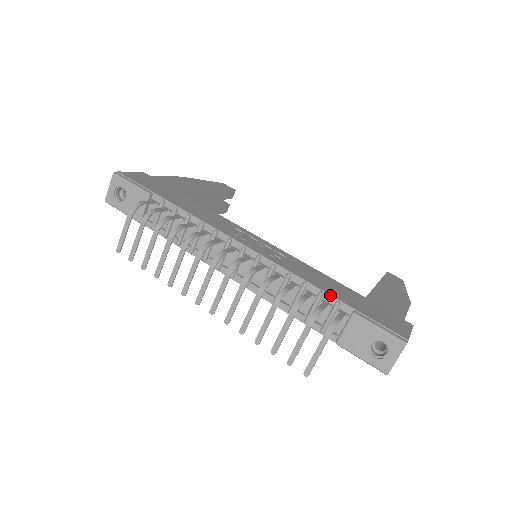
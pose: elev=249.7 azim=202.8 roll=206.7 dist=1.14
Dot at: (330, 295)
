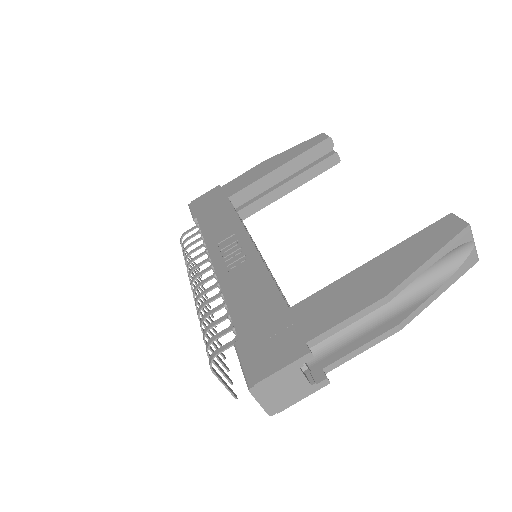
Dot at: (231, 319)
